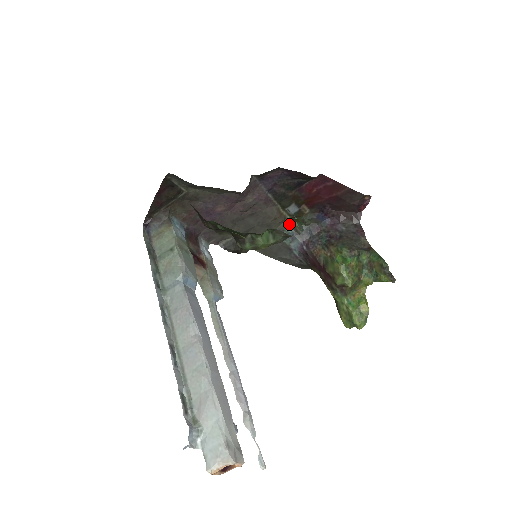
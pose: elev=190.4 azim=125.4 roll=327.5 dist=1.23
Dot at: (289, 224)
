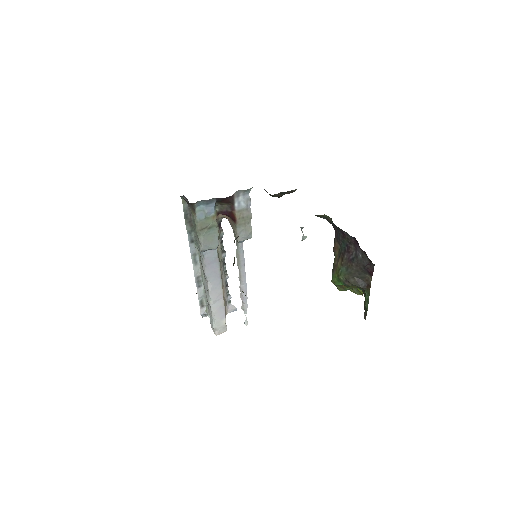
Dot at: (318, 215)
